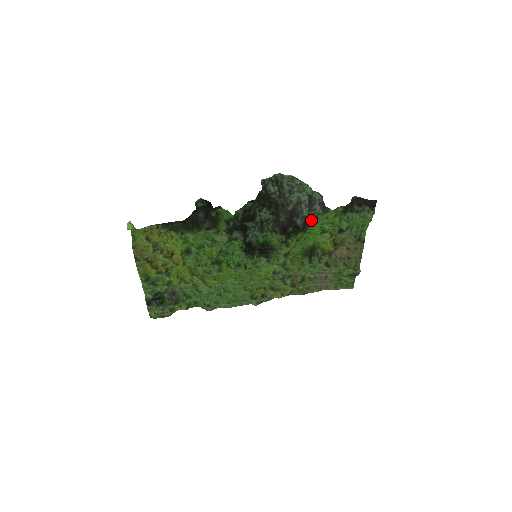
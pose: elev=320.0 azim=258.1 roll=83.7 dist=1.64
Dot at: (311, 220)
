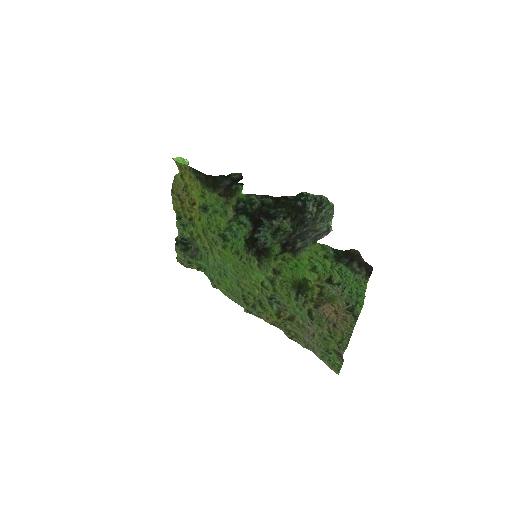
Dot at: occluded
